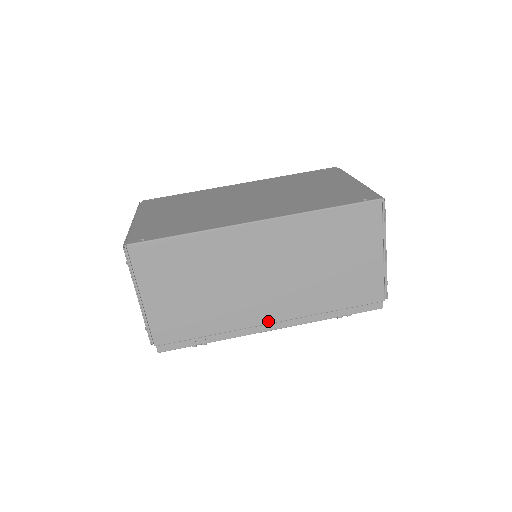
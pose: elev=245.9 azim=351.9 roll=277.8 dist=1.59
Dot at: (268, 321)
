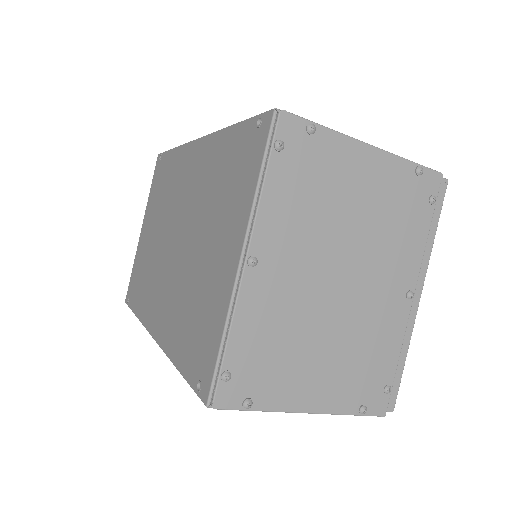
Dot at: occluded
